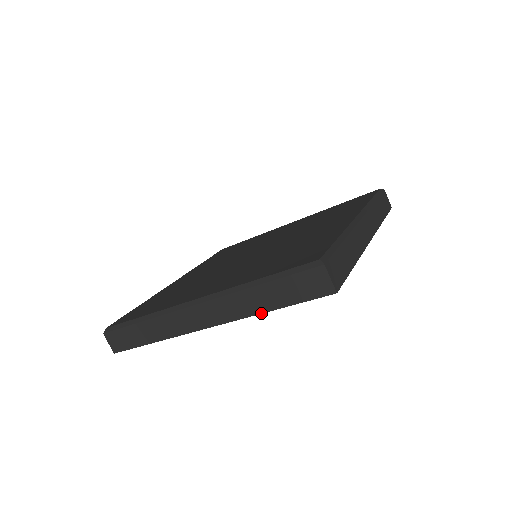
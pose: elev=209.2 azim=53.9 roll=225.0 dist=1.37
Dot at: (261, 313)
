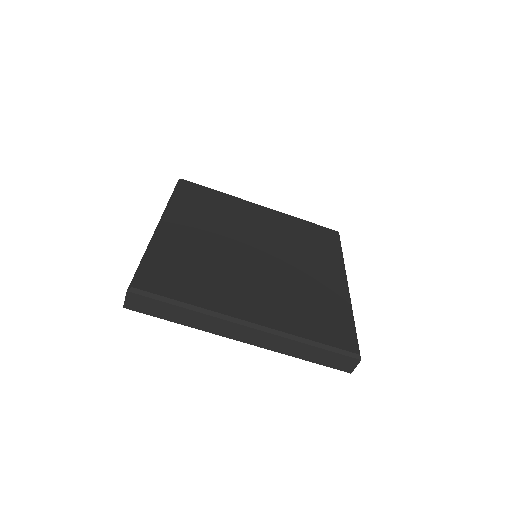
Dot at: occluded
